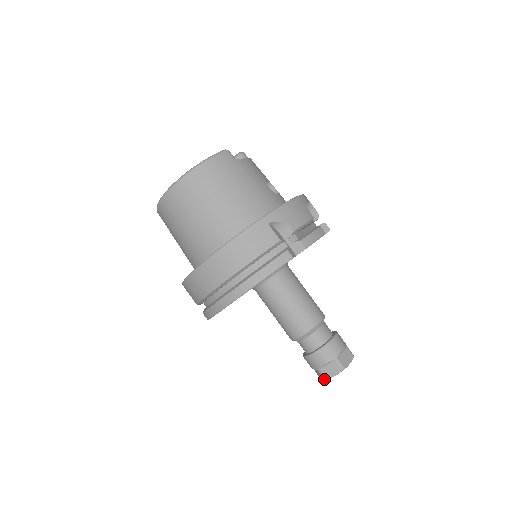
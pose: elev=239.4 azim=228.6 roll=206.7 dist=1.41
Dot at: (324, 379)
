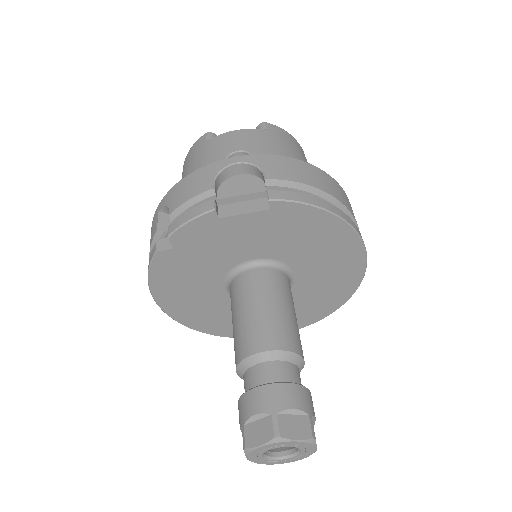
Dot at: occluded
